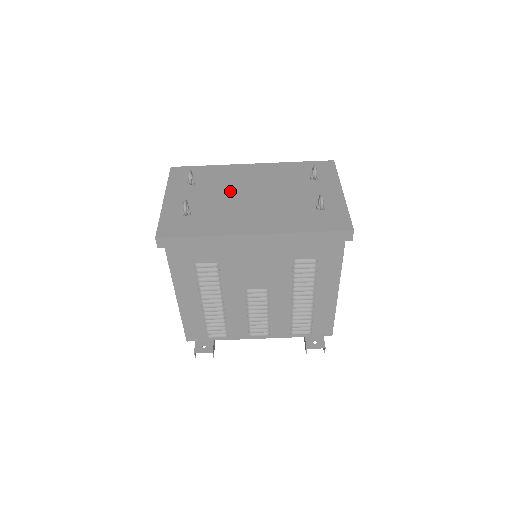
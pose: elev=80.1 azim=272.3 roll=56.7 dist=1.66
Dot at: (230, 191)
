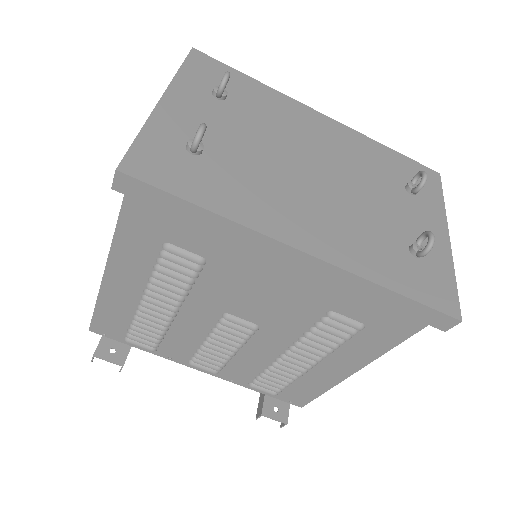
Dot at: (280, 144)
